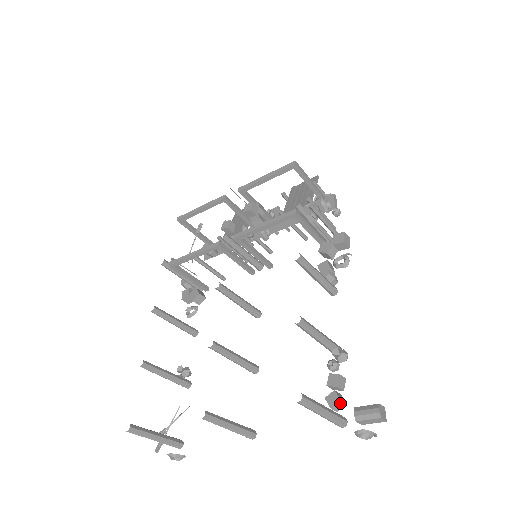
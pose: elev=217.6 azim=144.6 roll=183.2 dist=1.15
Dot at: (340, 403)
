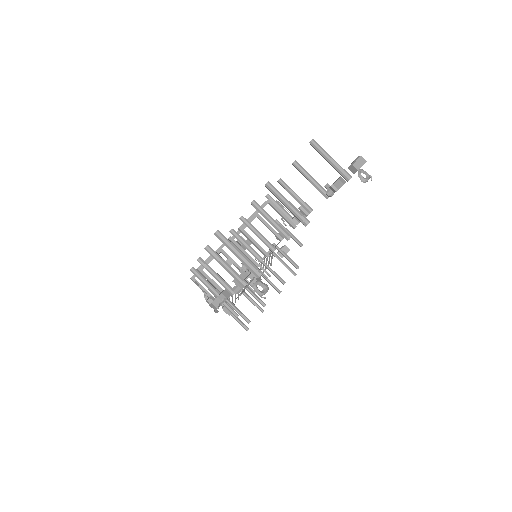
Dot at: (342, 178)
